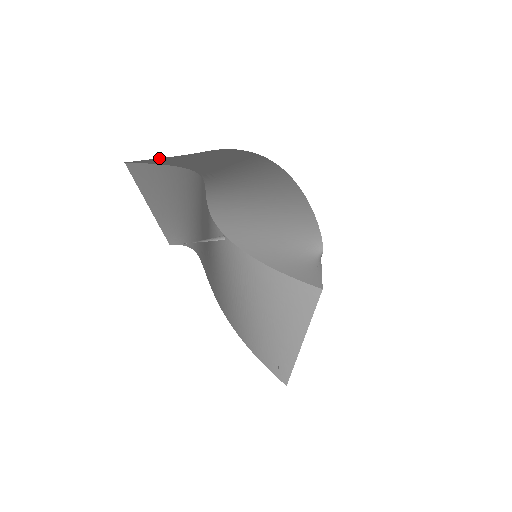
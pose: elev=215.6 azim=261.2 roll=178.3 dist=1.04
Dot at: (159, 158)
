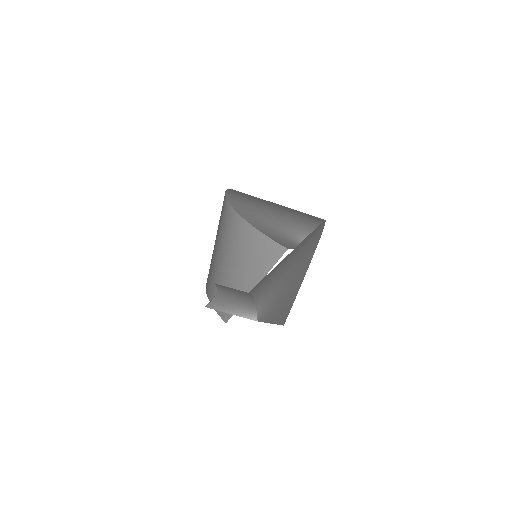
Dot at: occluded
